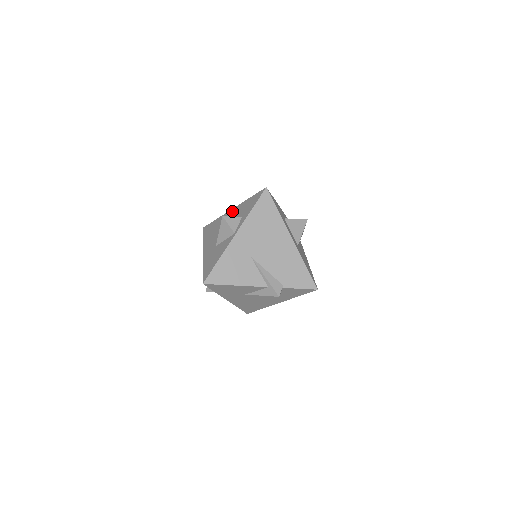
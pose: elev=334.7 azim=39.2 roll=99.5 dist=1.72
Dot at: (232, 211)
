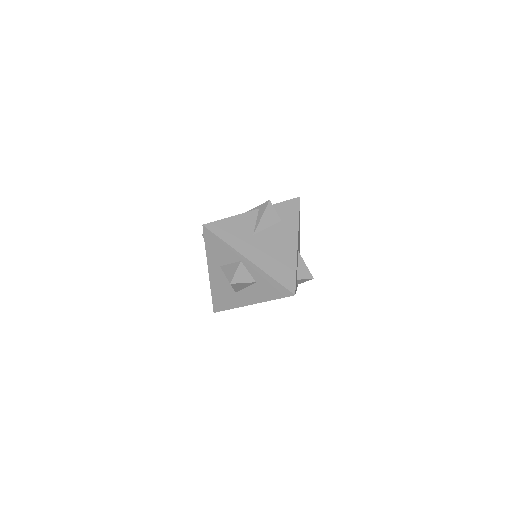
Dot at: occluded
